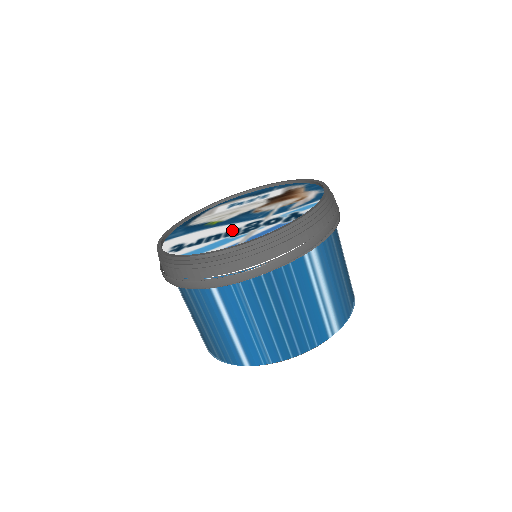
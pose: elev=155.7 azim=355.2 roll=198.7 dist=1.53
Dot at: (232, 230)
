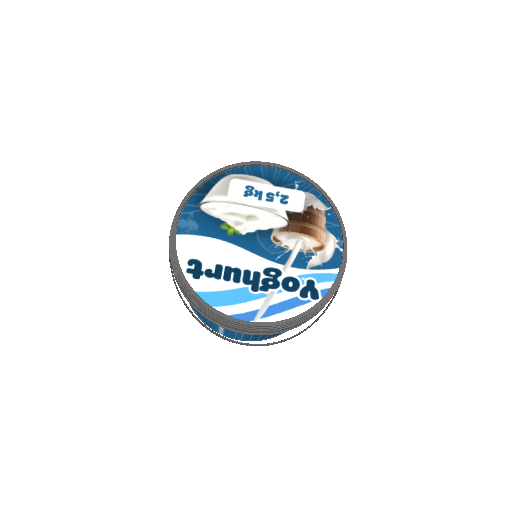
Dot at: (251, 272)
